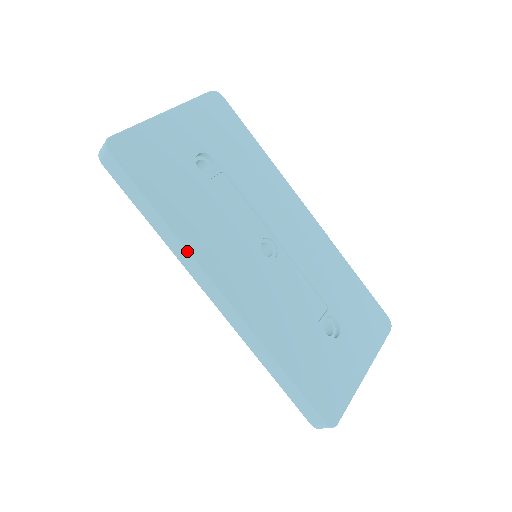
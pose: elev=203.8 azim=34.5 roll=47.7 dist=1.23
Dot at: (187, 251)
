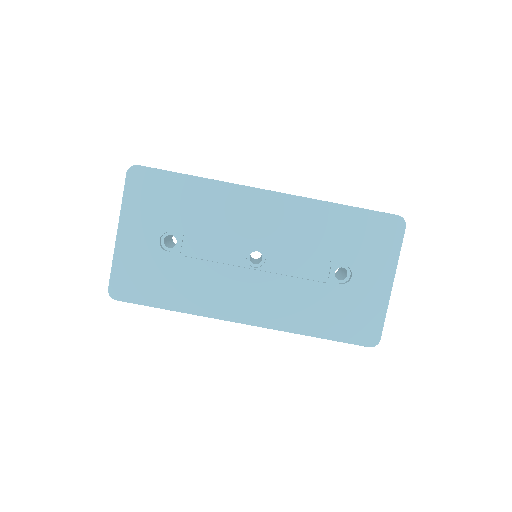
Dot at: (204, 316)
